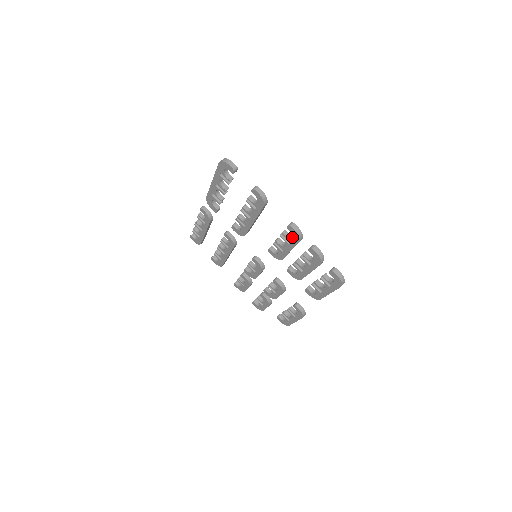
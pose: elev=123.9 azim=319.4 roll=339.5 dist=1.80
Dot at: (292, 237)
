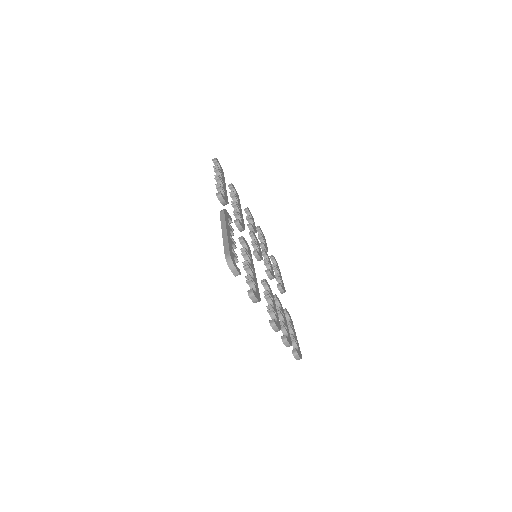
Dot at: occluded
